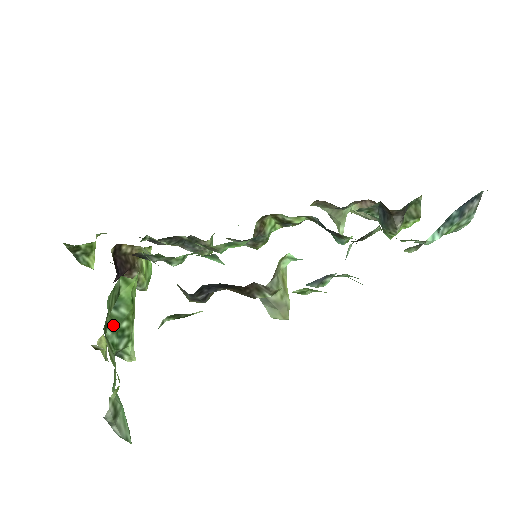
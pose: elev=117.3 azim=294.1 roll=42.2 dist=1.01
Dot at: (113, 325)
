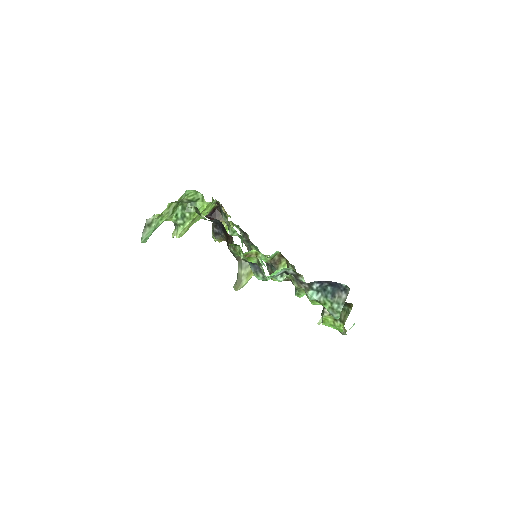
Dot at: (184, 209)
